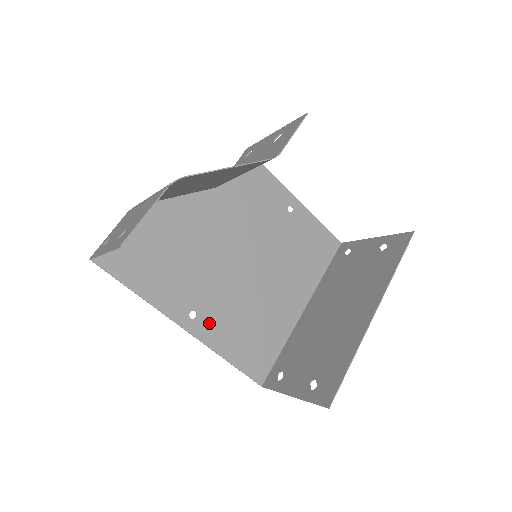
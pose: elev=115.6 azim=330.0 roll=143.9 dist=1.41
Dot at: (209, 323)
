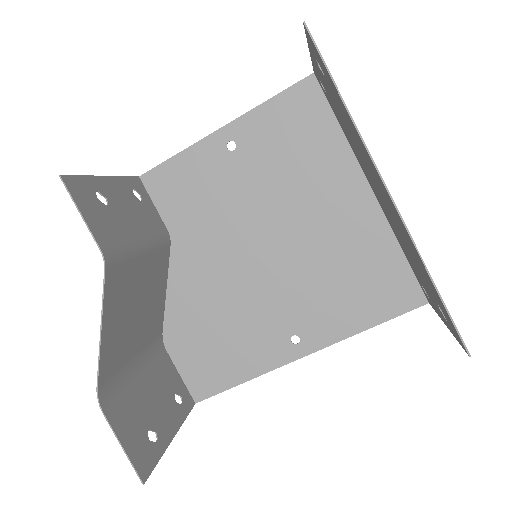
Dot at: (314, 327)
